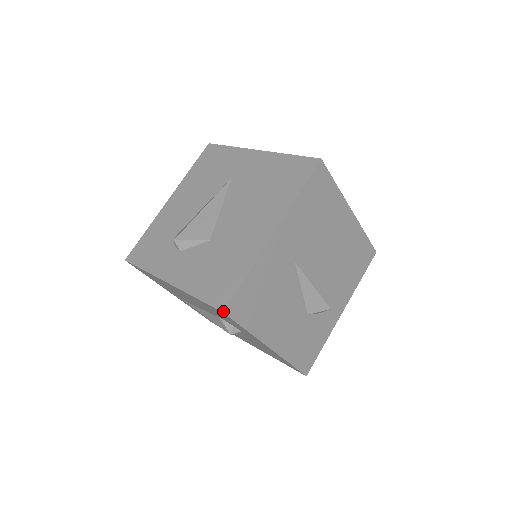
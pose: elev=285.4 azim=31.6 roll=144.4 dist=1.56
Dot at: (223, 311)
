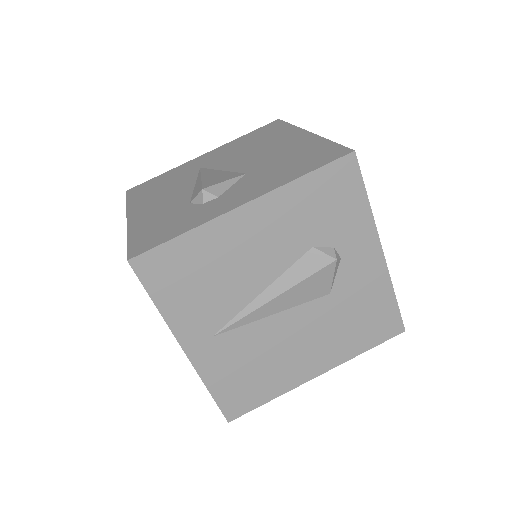
Dot at: (353, 150)
